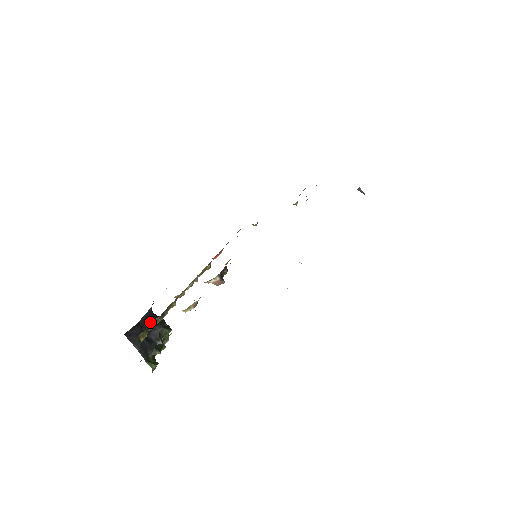
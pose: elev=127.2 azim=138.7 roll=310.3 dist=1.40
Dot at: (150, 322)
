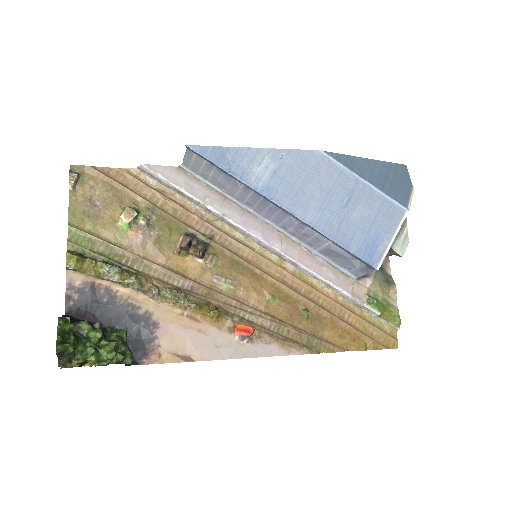
Dot at: occluded
